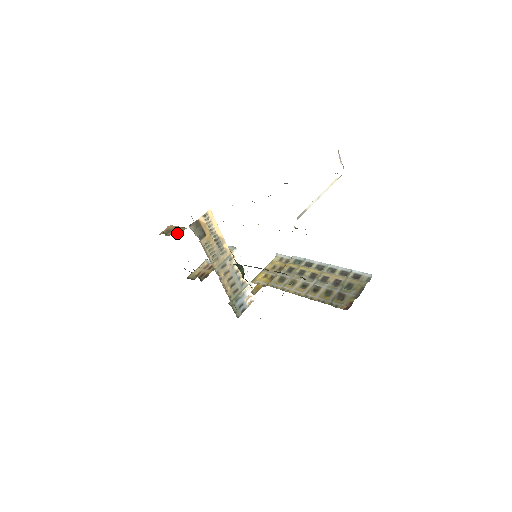
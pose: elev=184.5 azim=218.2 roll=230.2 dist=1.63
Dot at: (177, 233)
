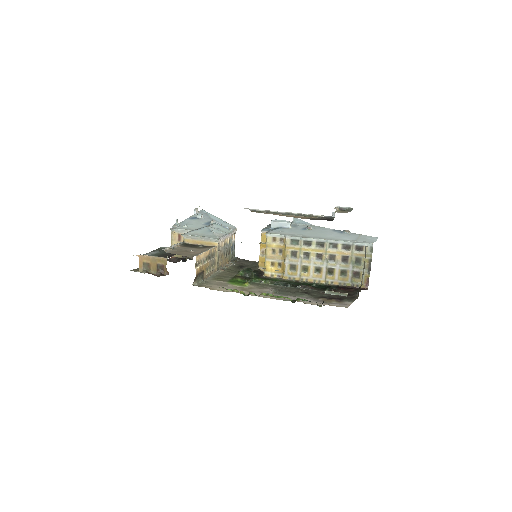
Dot at: (162, 268)
